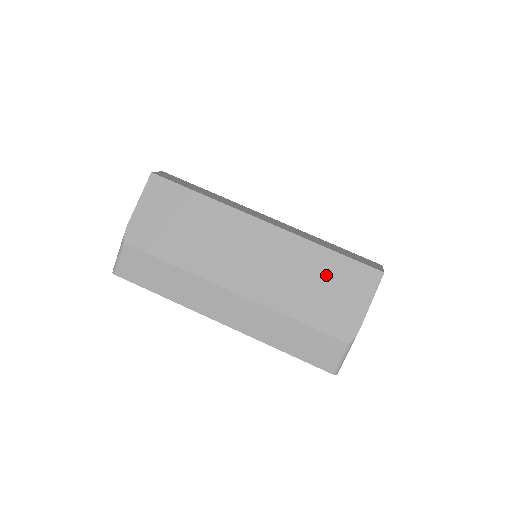
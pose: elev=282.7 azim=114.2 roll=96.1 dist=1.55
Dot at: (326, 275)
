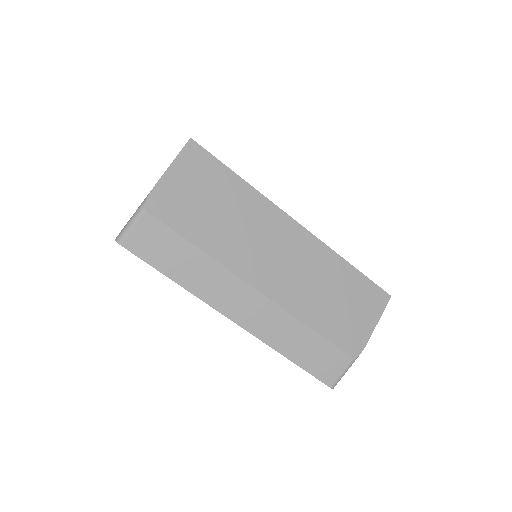
Dot at: (345, 289)
